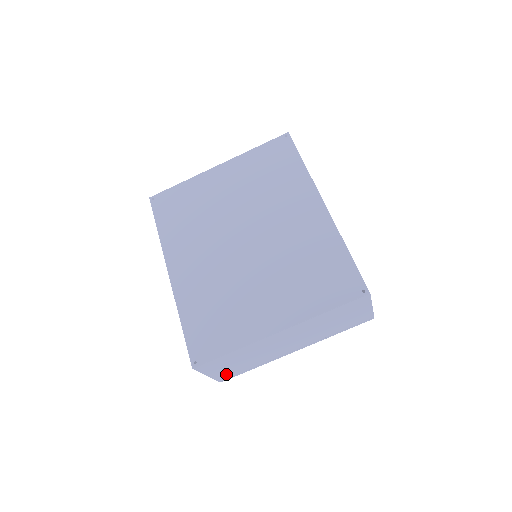
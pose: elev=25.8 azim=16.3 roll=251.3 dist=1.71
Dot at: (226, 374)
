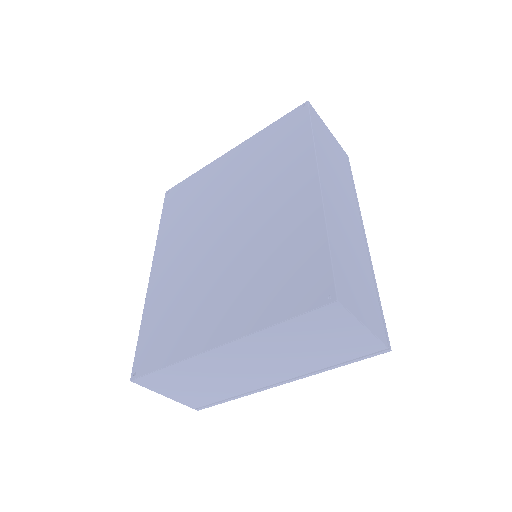
Dot at: (194, 399)
